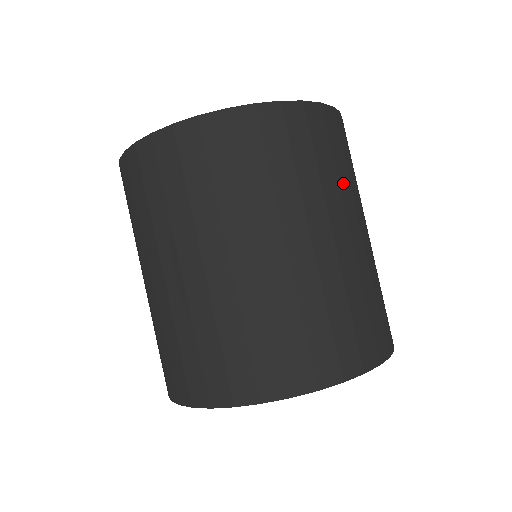
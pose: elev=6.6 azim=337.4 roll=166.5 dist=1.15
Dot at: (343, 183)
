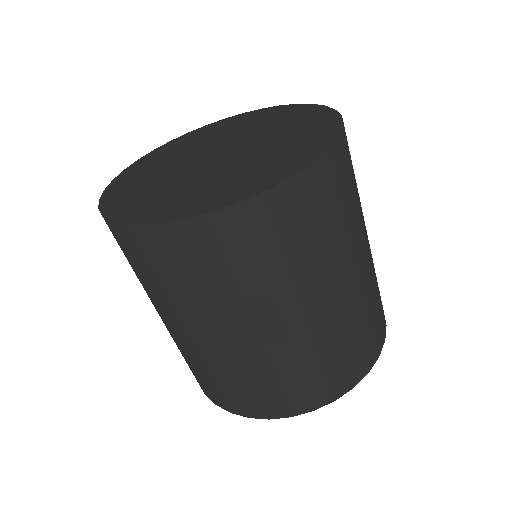
Dot at: occluded
